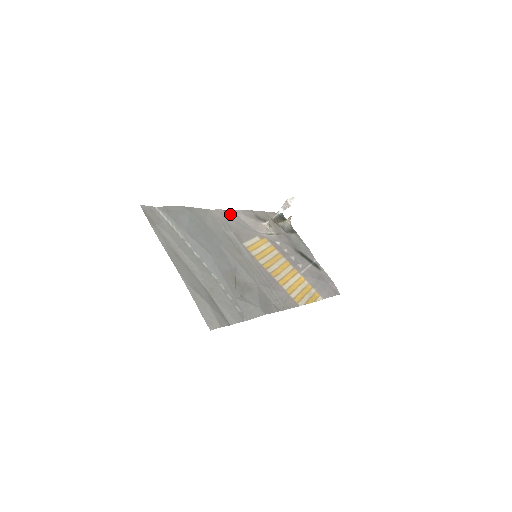
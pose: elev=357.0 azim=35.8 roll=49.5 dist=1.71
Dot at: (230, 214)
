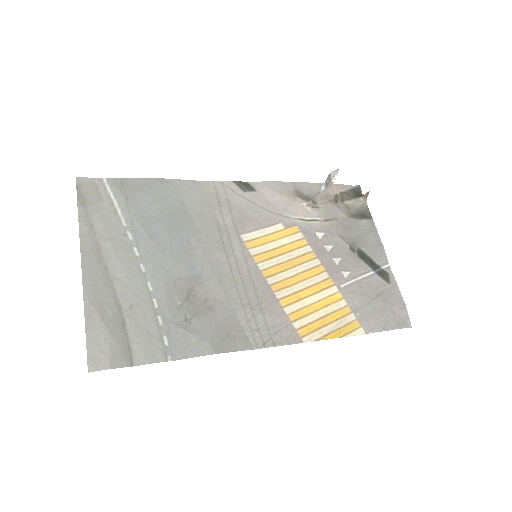
Dot at: (244, 188)
